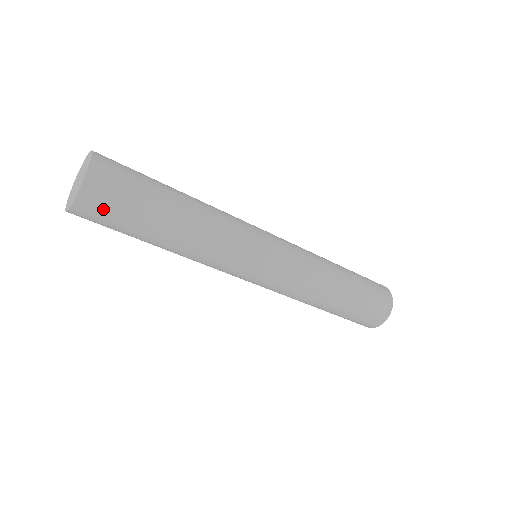
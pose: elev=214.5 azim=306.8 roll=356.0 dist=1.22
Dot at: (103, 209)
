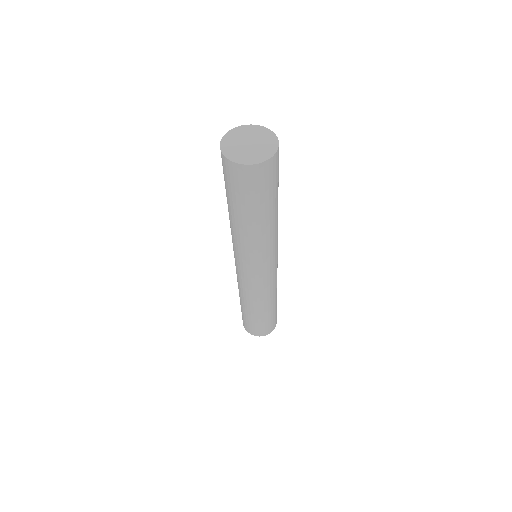
Dot at: (278, 165)
